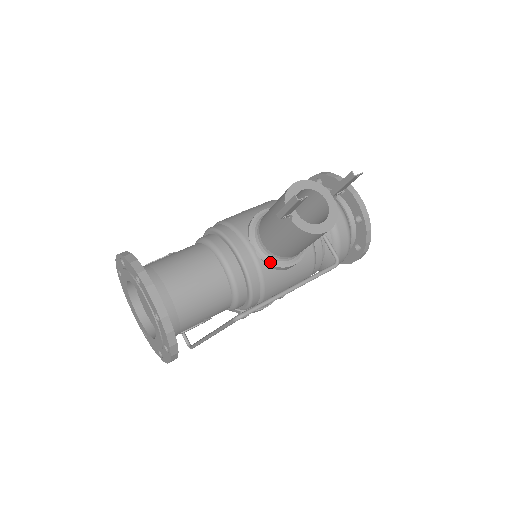
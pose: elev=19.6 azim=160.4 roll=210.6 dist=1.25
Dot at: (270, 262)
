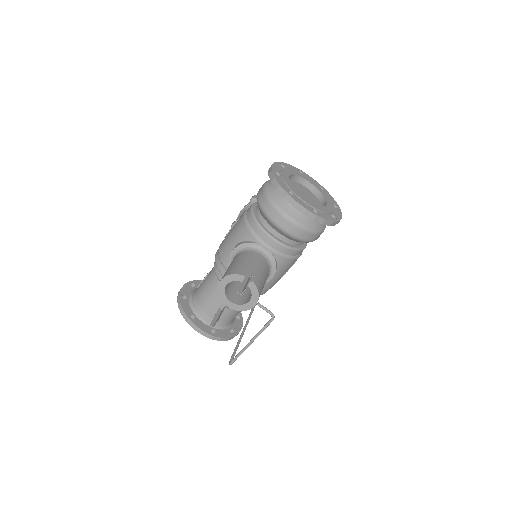
Dot at: occluded
